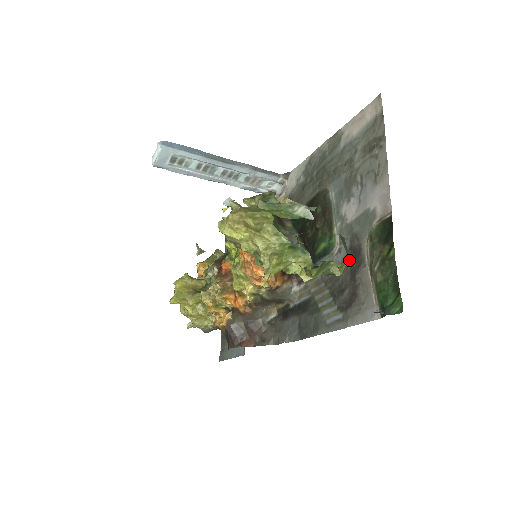
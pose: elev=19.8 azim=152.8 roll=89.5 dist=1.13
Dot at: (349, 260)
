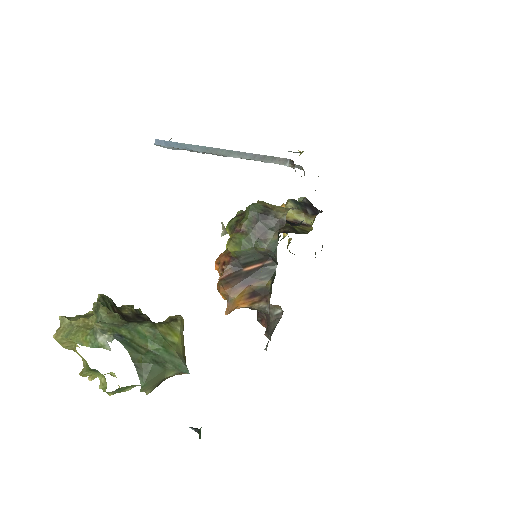
Dot at: (177, 374)
